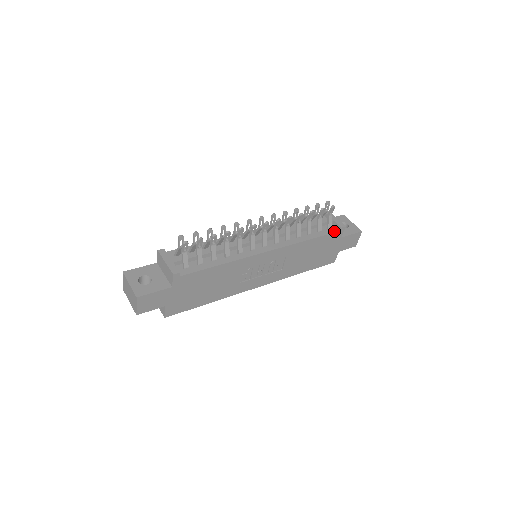
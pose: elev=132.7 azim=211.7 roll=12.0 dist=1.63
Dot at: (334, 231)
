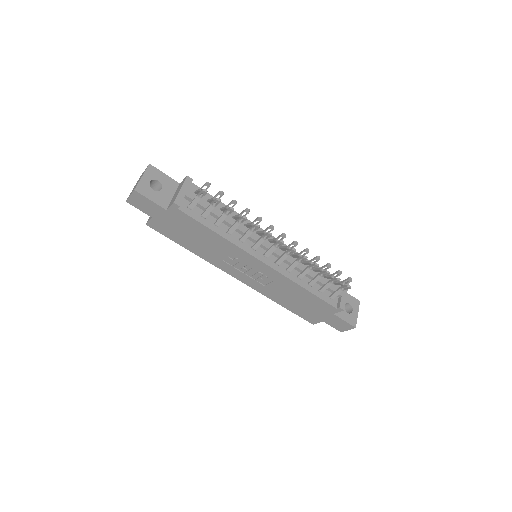
Dot at: (332, 303)
